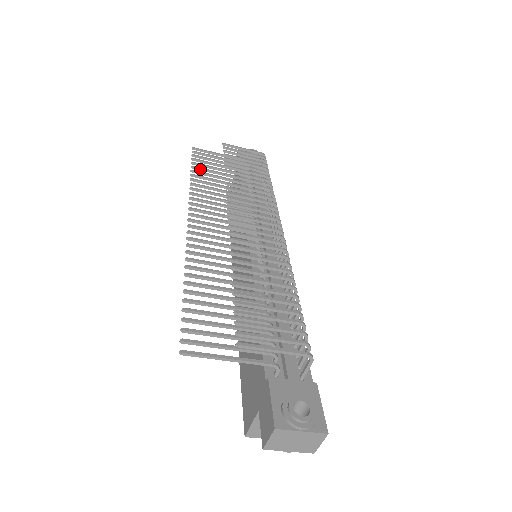
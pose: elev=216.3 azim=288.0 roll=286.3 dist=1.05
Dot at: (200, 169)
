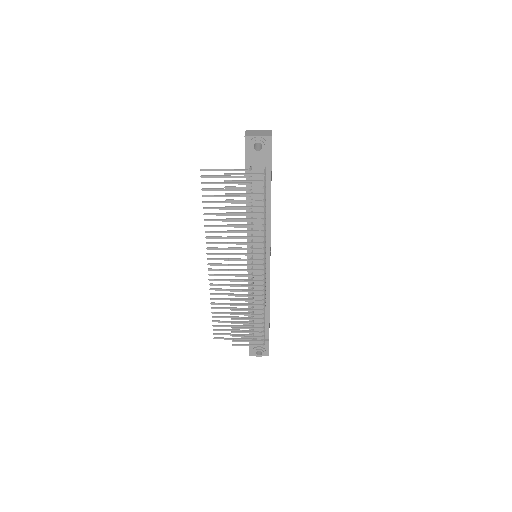
Dot at: occluded
